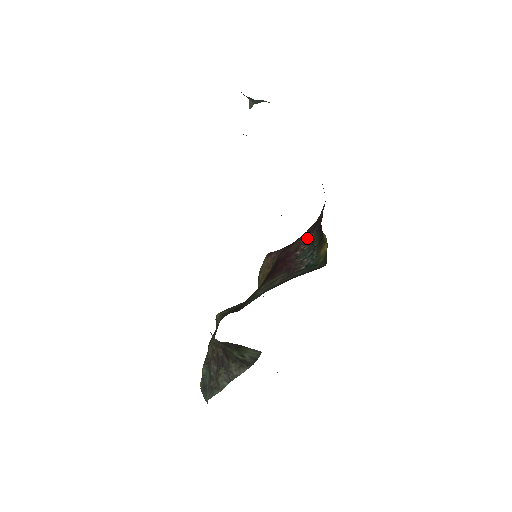
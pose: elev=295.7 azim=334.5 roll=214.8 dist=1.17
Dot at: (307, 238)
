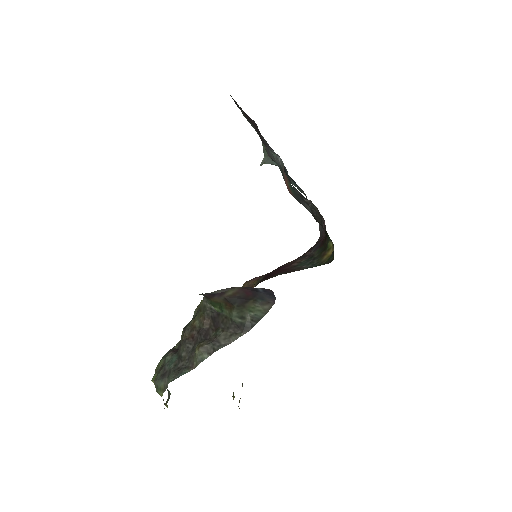
Dot at: (304, 256)
